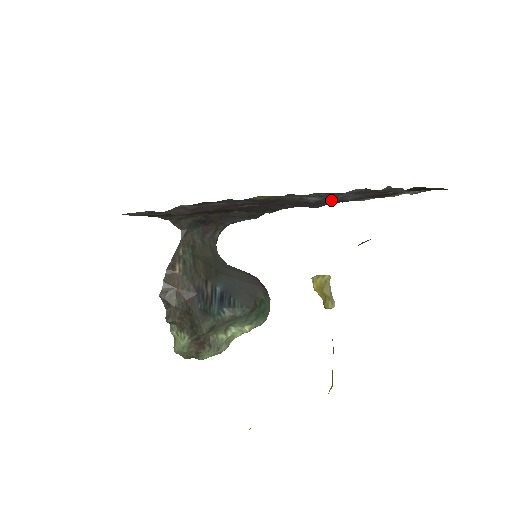
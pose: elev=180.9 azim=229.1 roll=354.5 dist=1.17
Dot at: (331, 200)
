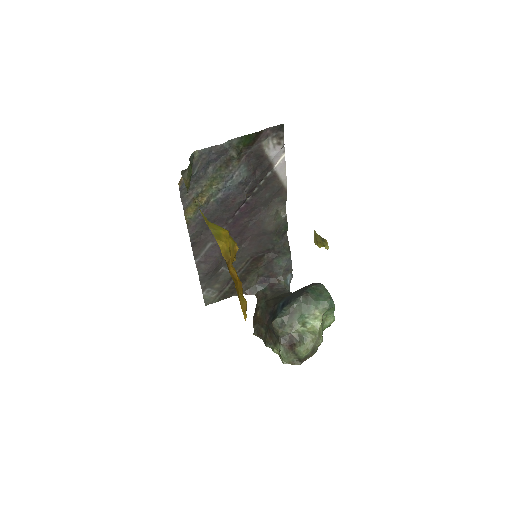
Dot at: (236, 189)
